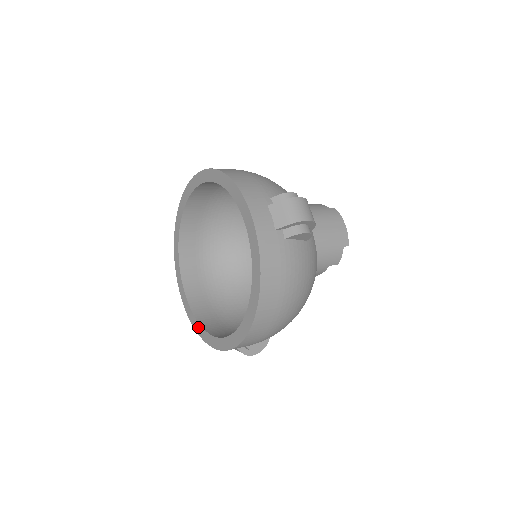
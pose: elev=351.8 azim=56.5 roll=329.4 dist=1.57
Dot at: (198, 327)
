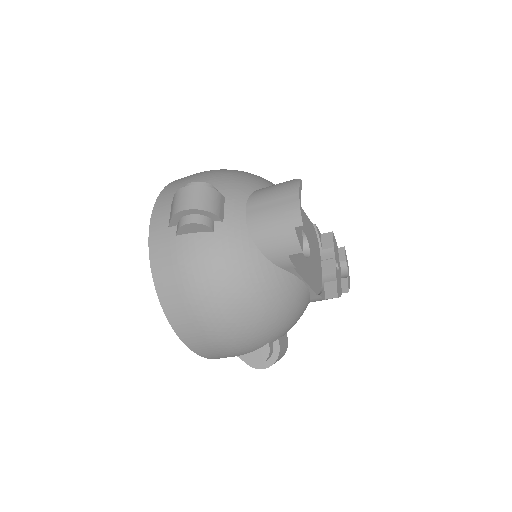
Dot at: occluded
